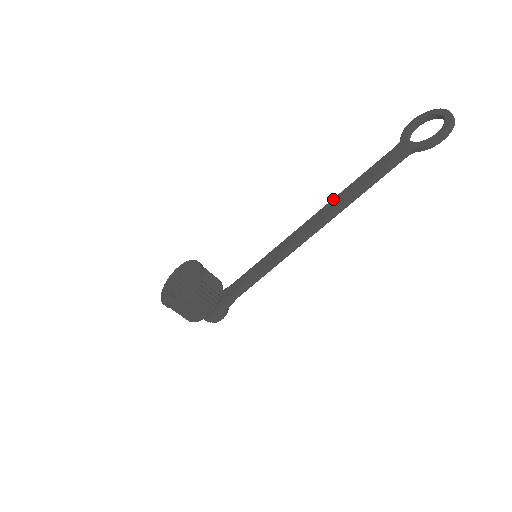
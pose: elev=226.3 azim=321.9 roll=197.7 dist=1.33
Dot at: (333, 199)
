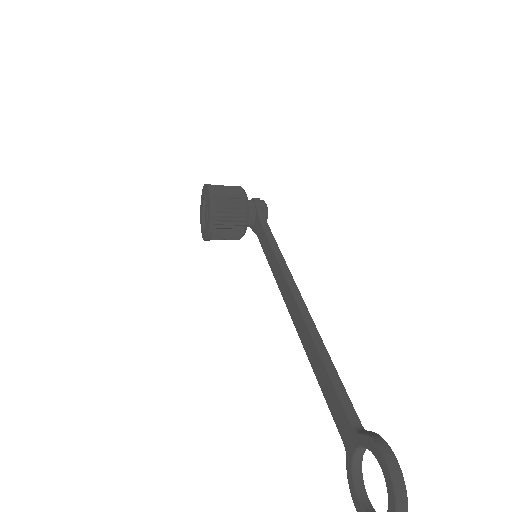
Dot at: (306, 327)
